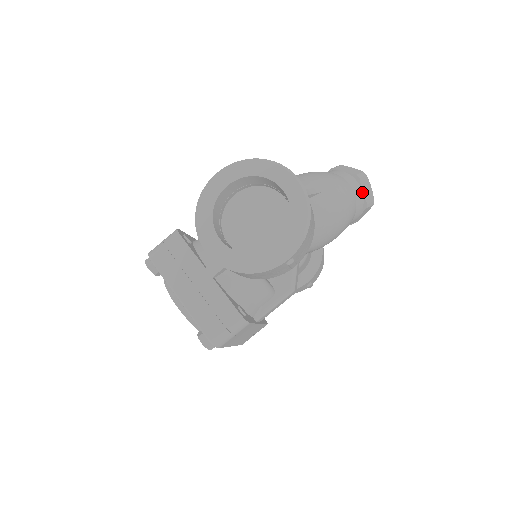
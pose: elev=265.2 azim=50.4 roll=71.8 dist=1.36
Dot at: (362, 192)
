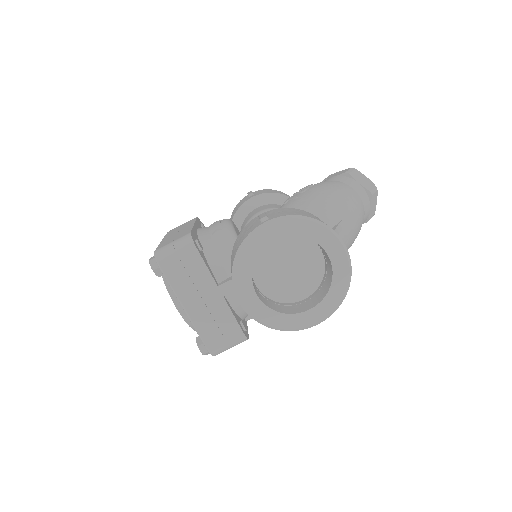
Dot at: (369, 209)
